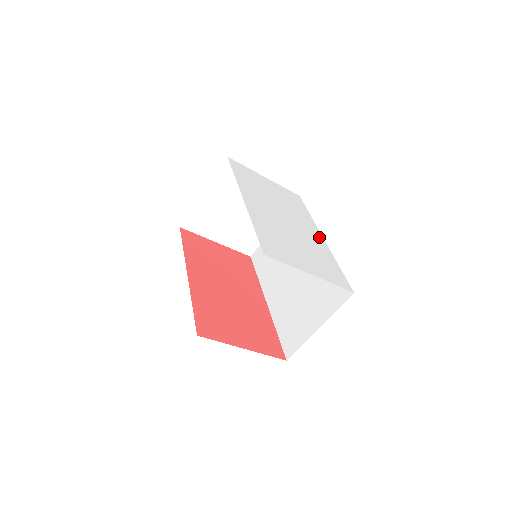
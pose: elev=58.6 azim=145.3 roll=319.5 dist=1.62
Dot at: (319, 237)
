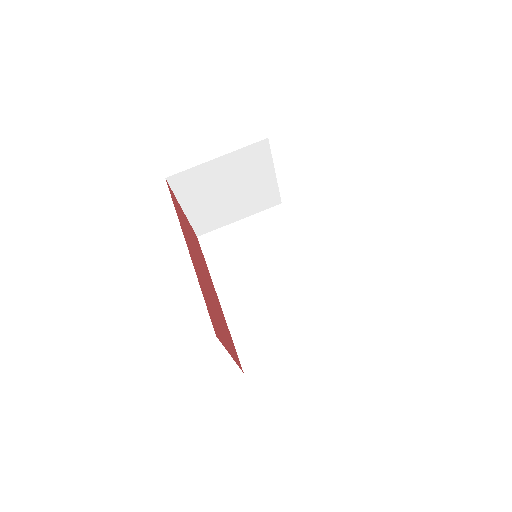
Dot at: occluded
